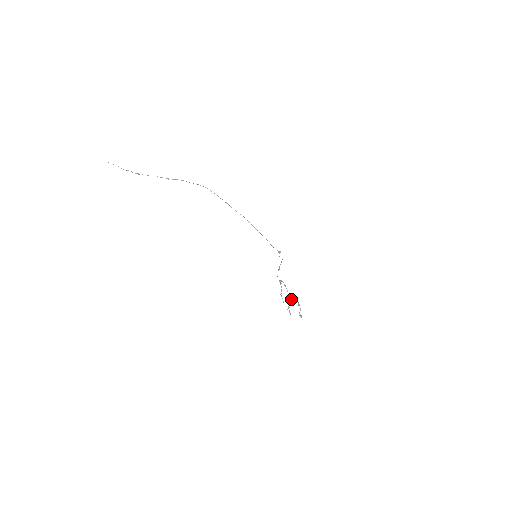
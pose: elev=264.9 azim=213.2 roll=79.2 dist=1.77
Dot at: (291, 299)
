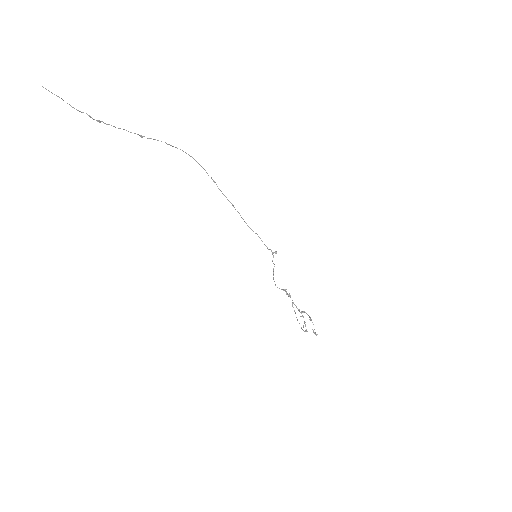
Dot at: (300, 312)
